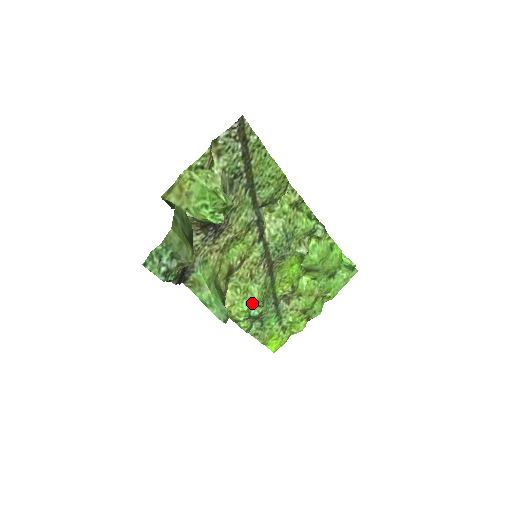
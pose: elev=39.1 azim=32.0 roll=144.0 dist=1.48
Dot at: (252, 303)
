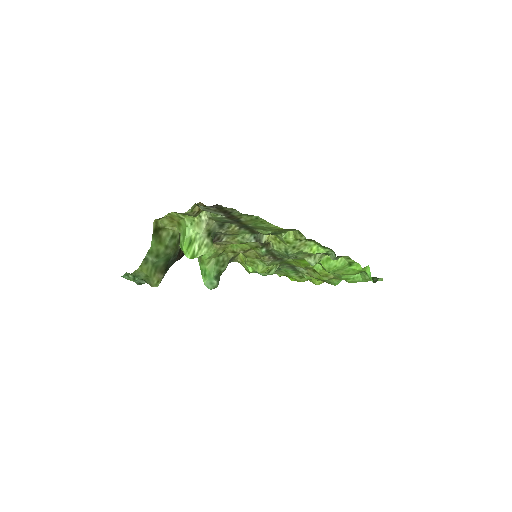
Dot at: occluded
